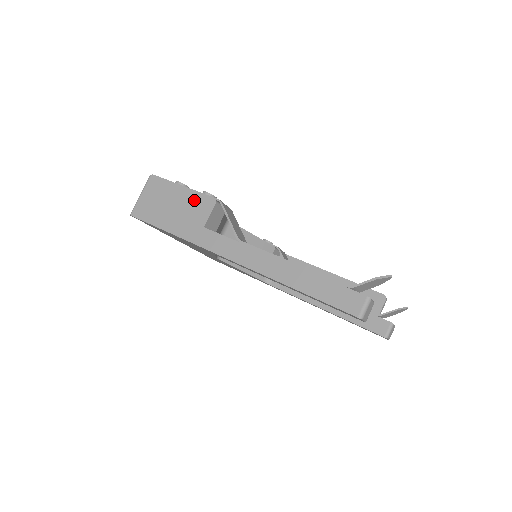
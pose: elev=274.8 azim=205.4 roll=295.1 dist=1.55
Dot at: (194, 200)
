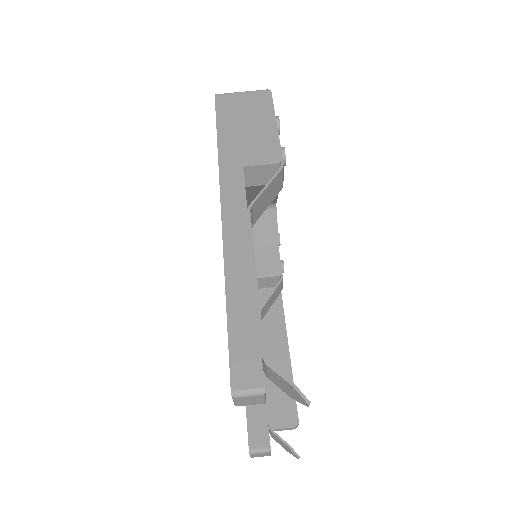
Dot at: (268, 141)
